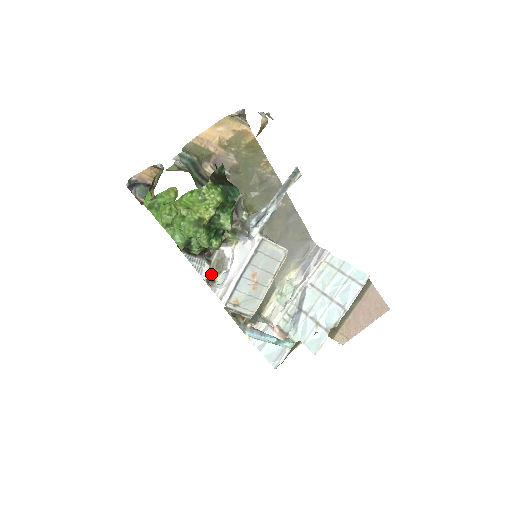
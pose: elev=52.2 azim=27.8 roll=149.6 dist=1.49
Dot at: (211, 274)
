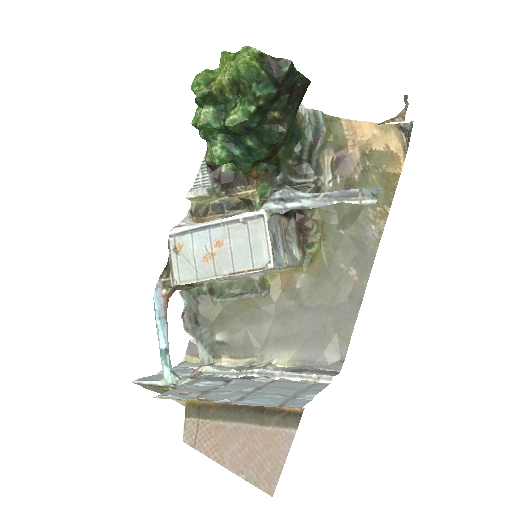
Dot at: (209, 220)
